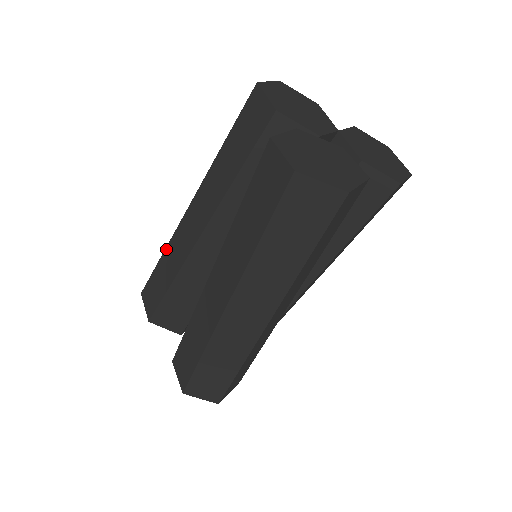
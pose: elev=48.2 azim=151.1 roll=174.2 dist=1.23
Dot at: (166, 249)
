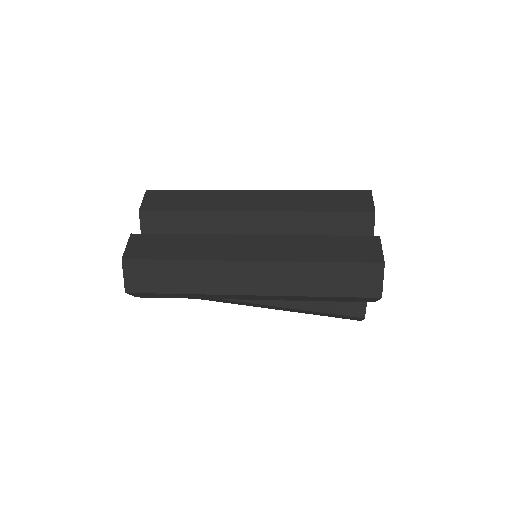
Dot at: occluded
